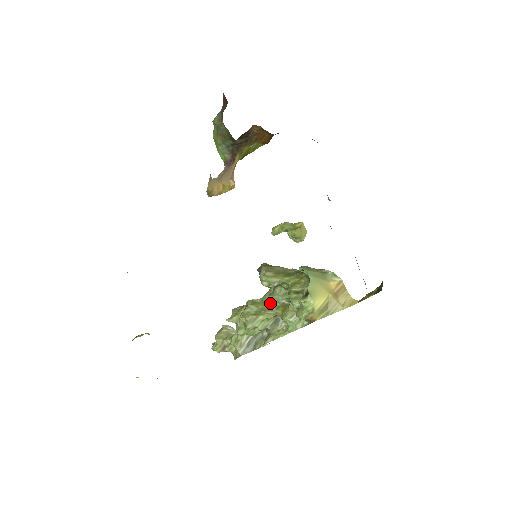
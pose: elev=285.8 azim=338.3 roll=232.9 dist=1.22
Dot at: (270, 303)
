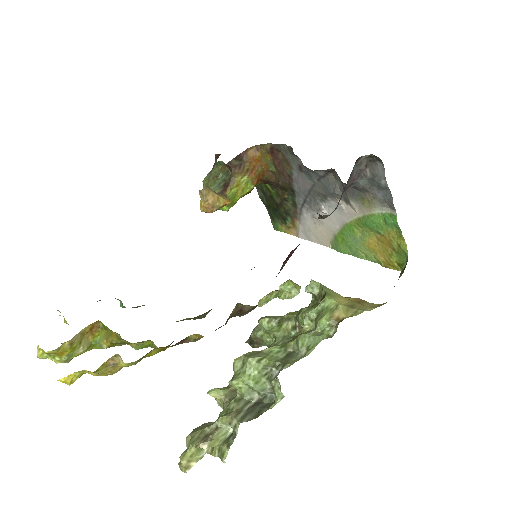
Dot at: occluded
